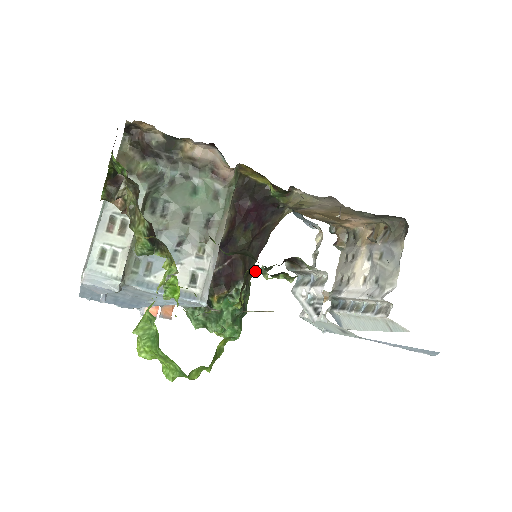
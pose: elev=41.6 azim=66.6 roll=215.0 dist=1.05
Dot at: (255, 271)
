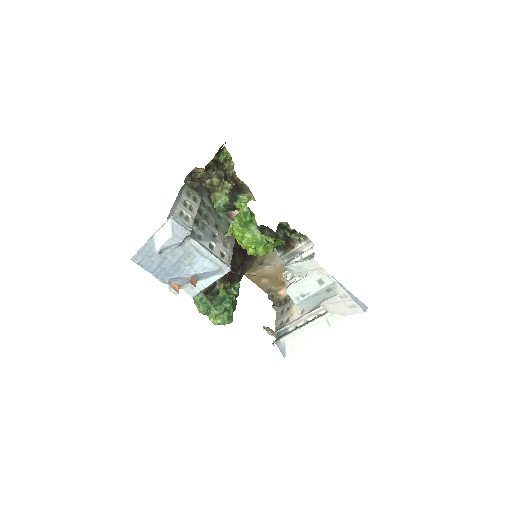
Dot at: (285, 222)
